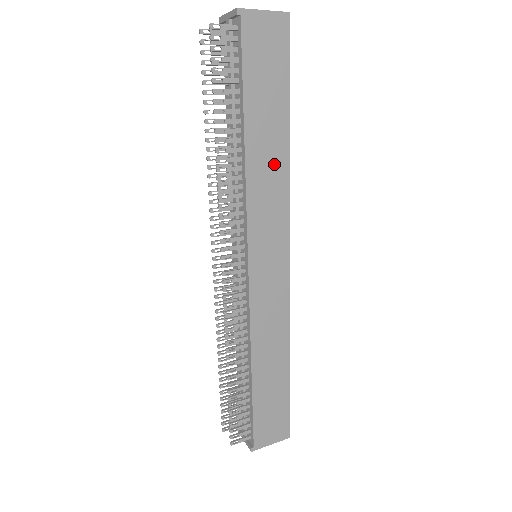
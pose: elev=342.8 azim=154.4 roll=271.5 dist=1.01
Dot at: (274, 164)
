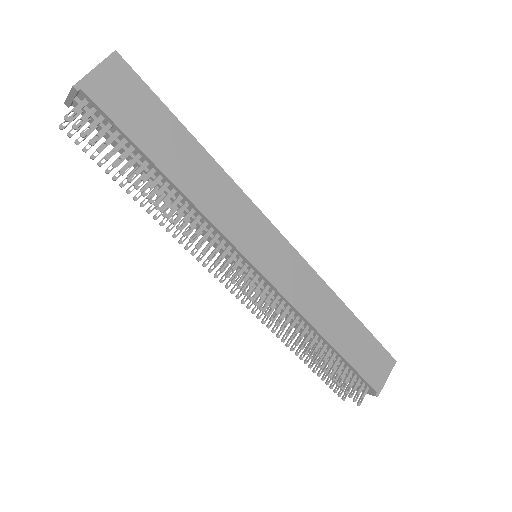
Dot at: (209, 178)
